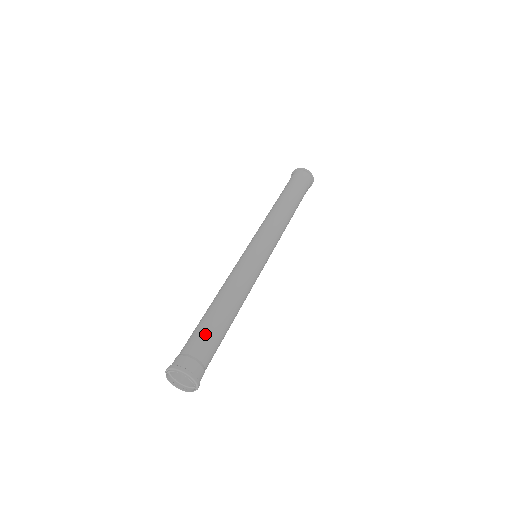
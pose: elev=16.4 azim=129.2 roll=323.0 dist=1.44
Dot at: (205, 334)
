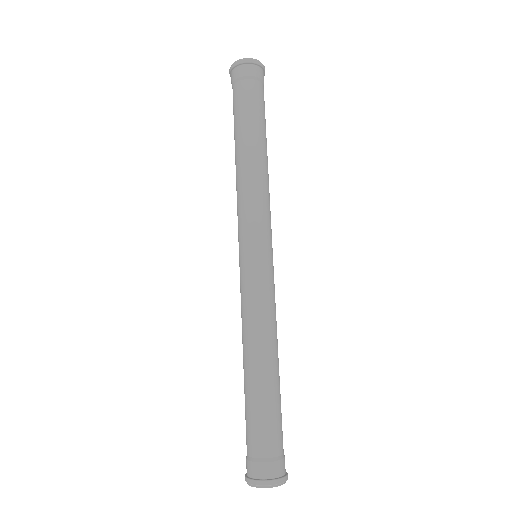
Dot at: (263, 422)
